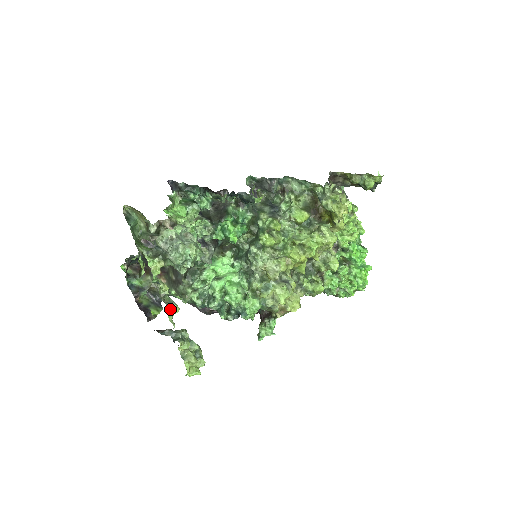
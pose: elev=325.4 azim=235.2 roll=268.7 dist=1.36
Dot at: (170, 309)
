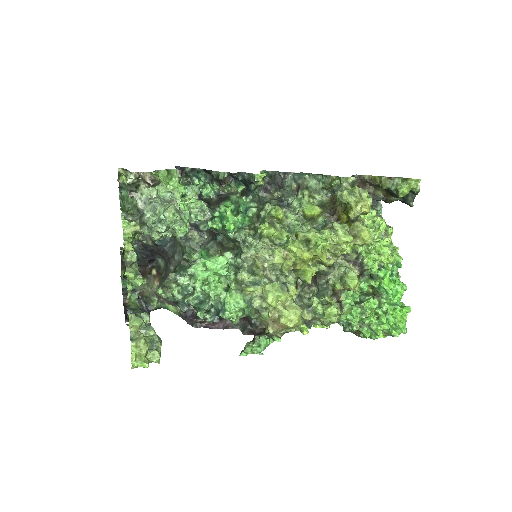
Dot at: (128, 272)
